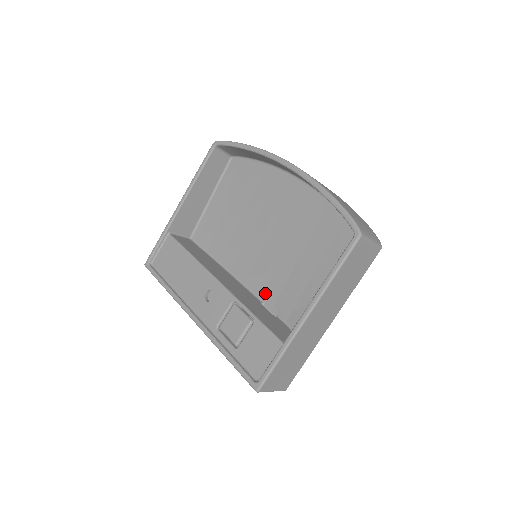
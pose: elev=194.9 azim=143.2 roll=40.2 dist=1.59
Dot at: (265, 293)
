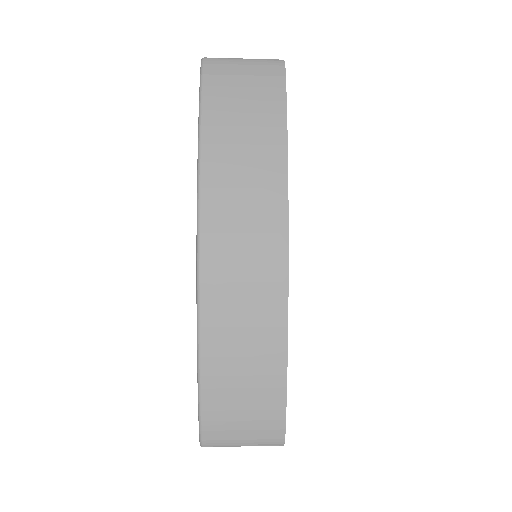
Dot at: occluded
